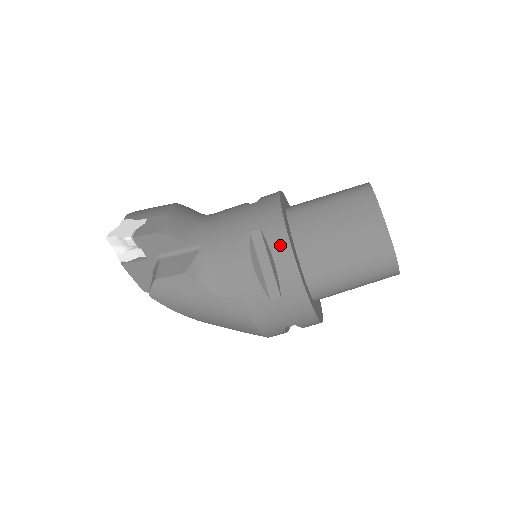
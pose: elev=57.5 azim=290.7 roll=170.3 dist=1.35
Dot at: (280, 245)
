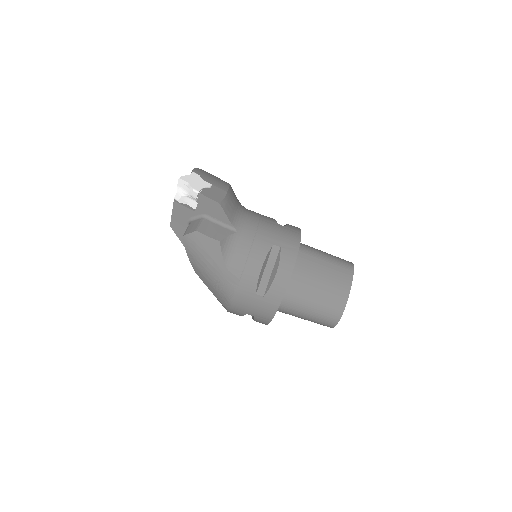
Dot at: (286, 267)
